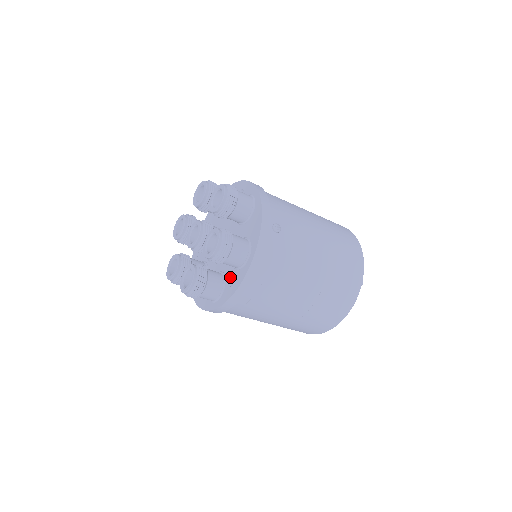
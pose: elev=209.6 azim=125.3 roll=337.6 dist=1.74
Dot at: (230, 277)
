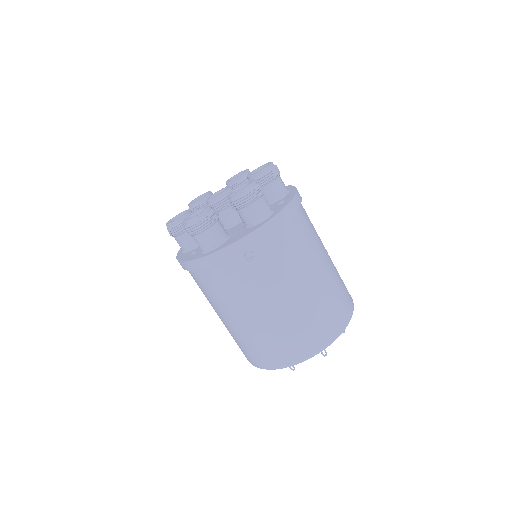
Dot at: (275, 205)
